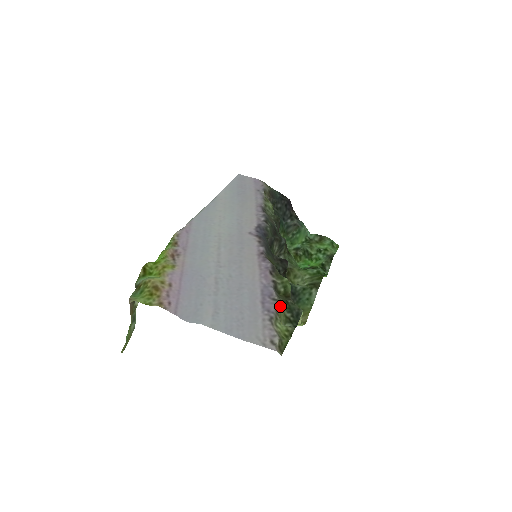
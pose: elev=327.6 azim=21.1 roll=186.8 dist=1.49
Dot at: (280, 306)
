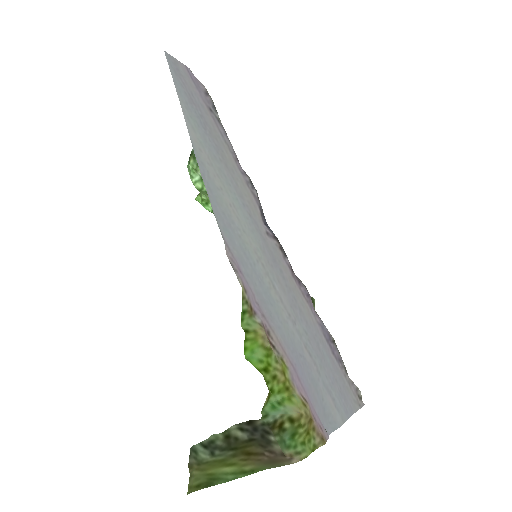
Dot at: occluded
